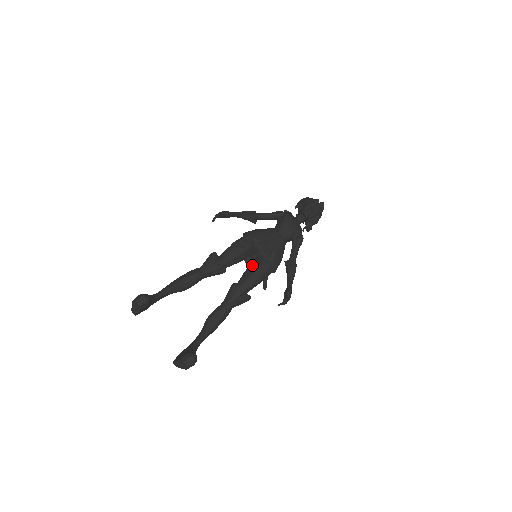
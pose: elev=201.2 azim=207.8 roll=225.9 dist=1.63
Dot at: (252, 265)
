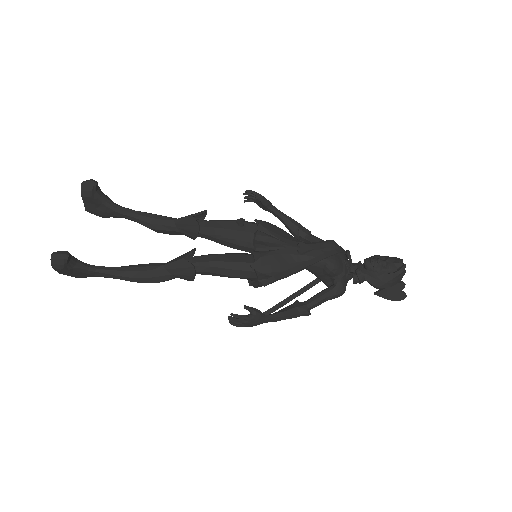
Dot at: (236, 253)
